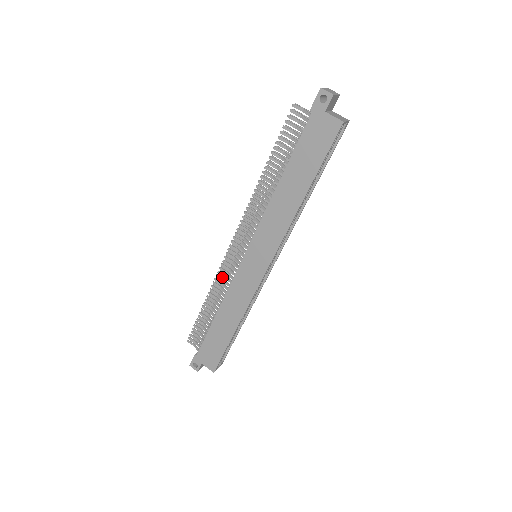
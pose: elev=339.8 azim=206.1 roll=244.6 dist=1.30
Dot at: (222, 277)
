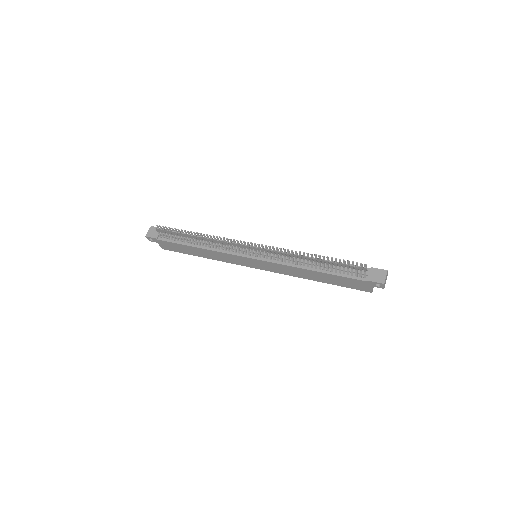
Dot at: occluded
